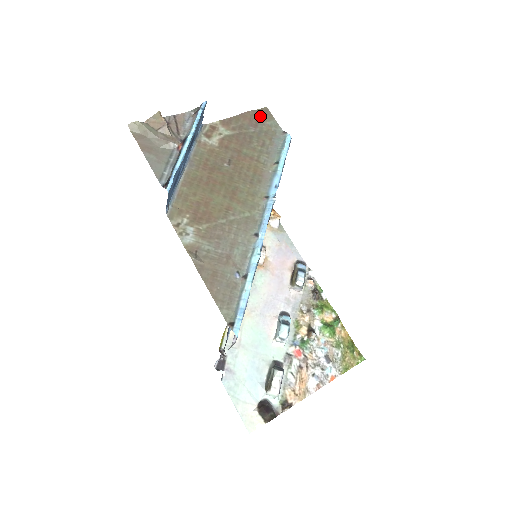
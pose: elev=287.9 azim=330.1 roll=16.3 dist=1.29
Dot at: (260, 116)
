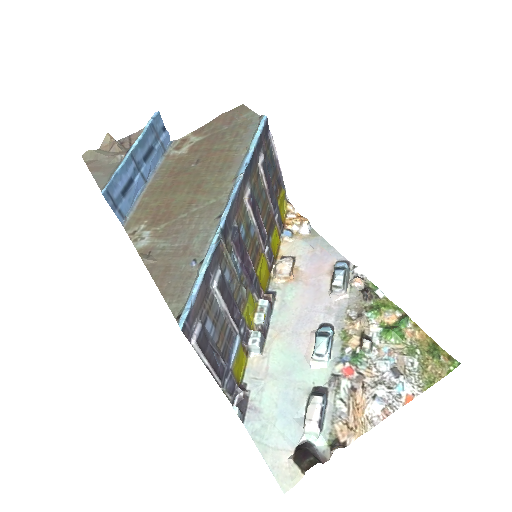
Dot at: (235, 114)
